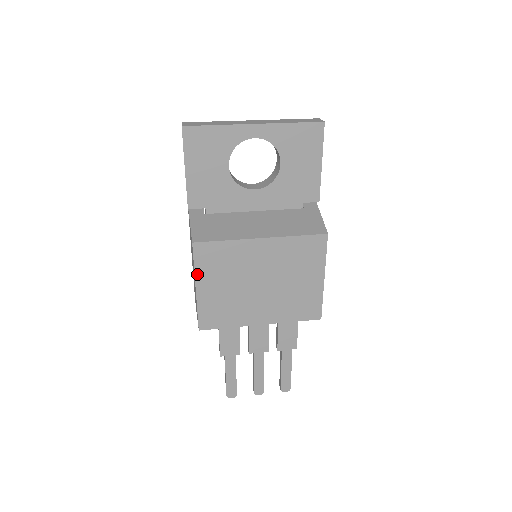
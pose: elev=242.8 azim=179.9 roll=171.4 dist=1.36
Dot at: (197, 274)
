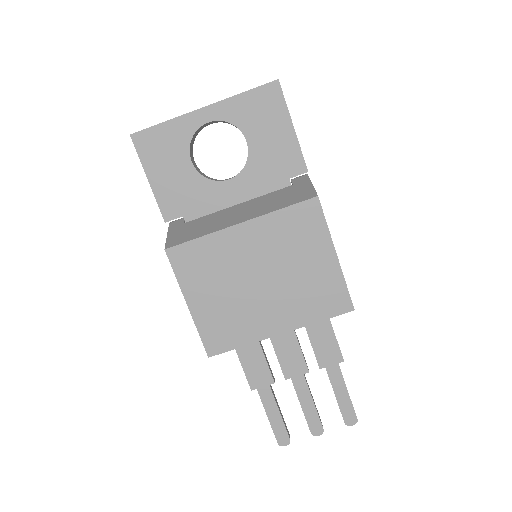
Dot at: (182, 286)
